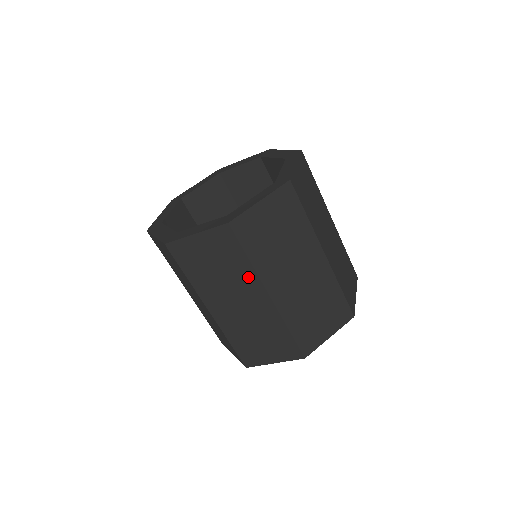
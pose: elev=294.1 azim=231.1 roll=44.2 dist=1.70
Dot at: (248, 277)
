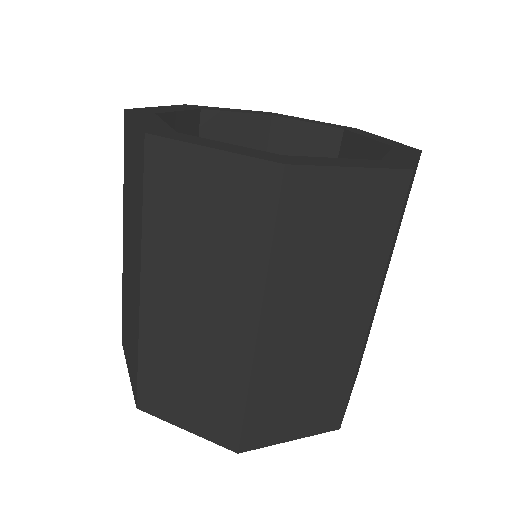
Dot at: (368, 276)
